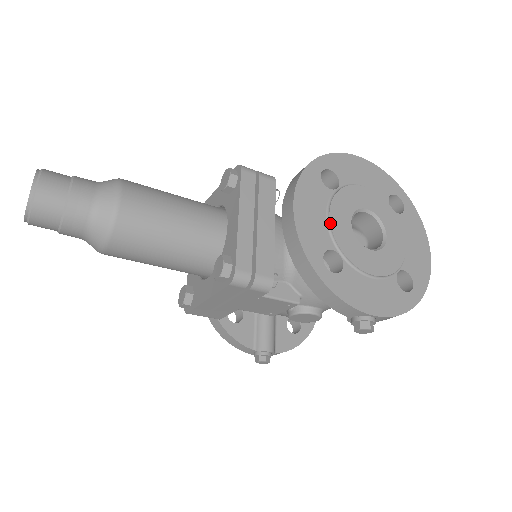
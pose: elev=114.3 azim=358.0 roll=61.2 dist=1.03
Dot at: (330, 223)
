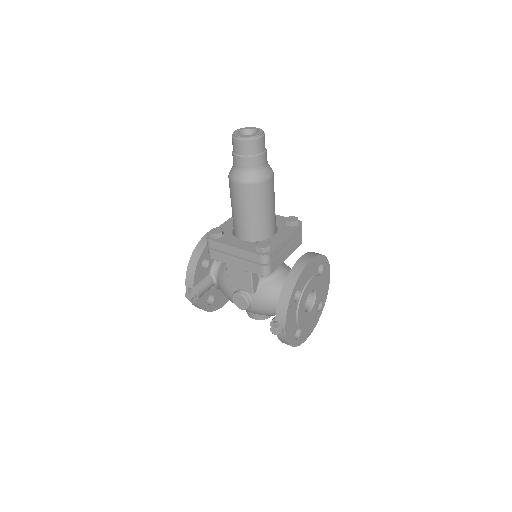
Dot at: (309, 282)
